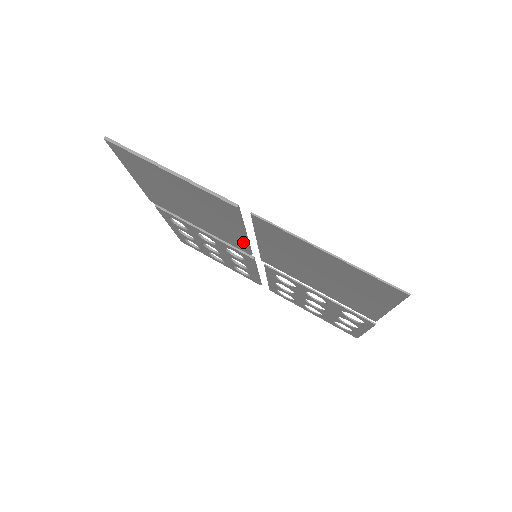
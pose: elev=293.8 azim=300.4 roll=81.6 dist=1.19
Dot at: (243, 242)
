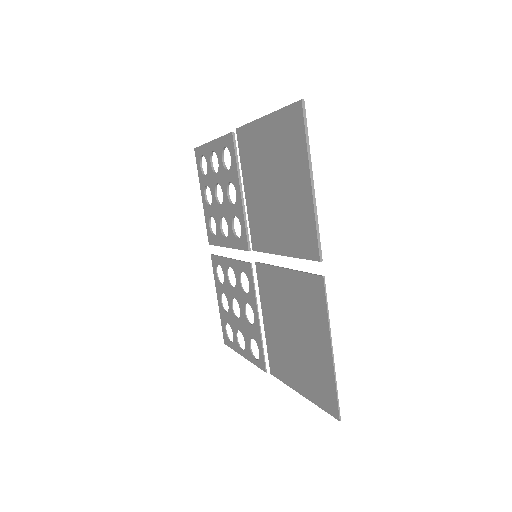
Dot at: (267, 248)
